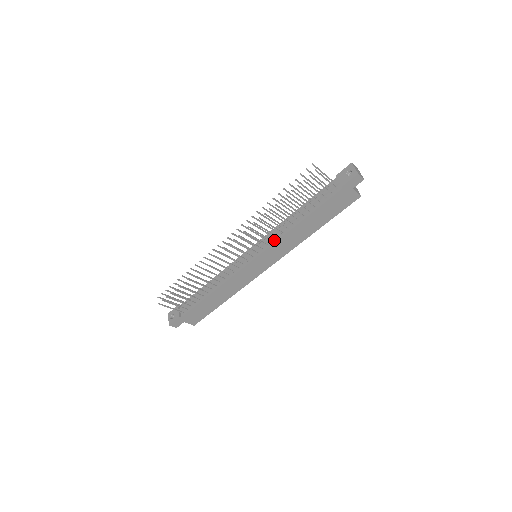
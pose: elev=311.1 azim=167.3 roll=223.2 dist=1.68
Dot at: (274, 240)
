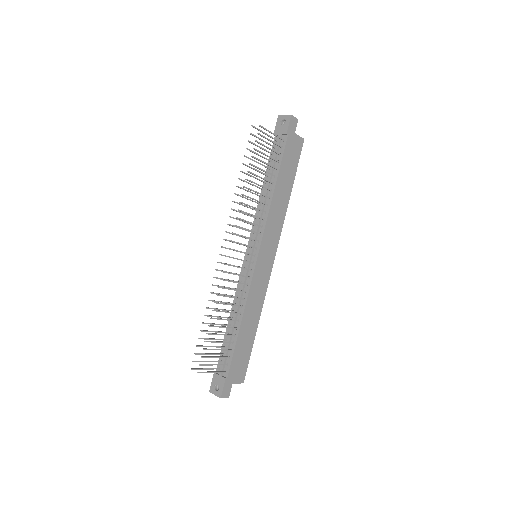
Dot at: (263, 224)
